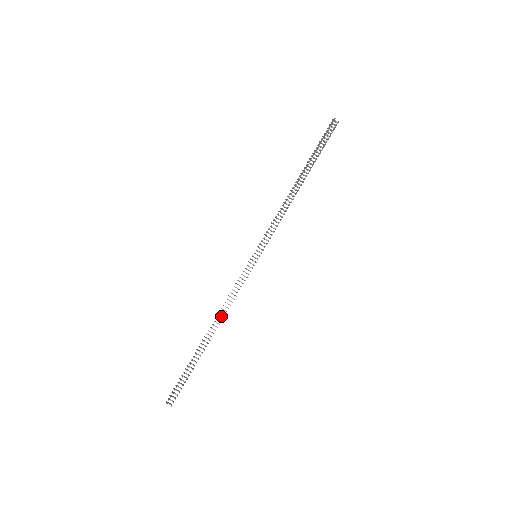
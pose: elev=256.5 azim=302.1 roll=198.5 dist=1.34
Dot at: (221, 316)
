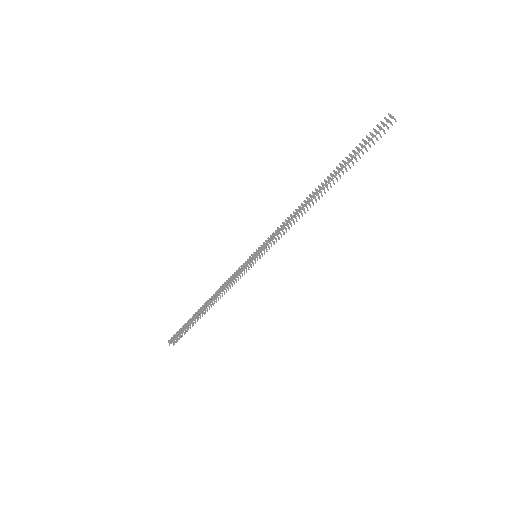
Dot at: (217, 296)
